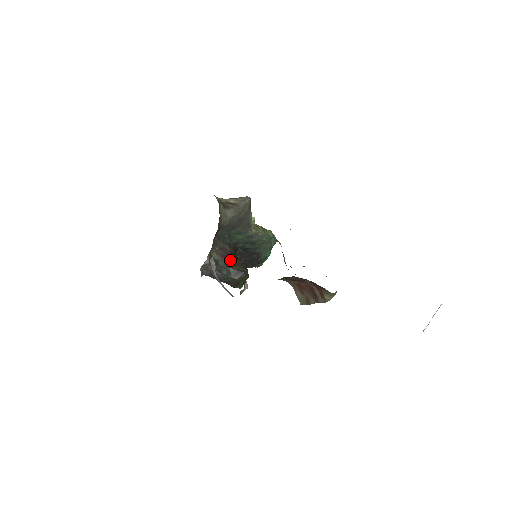
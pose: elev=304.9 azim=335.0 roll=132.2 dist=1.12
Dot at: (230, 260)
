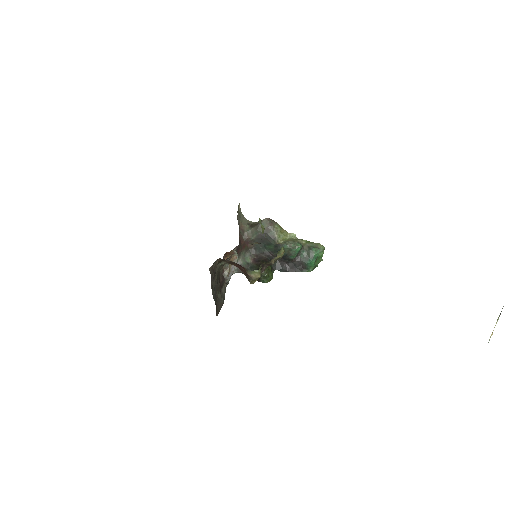
Dot at: (258, 263)
